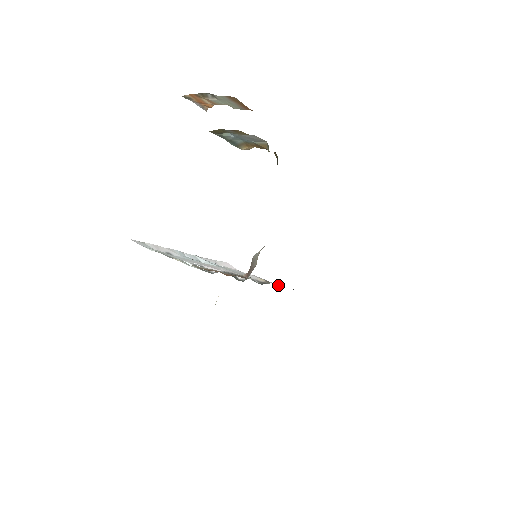
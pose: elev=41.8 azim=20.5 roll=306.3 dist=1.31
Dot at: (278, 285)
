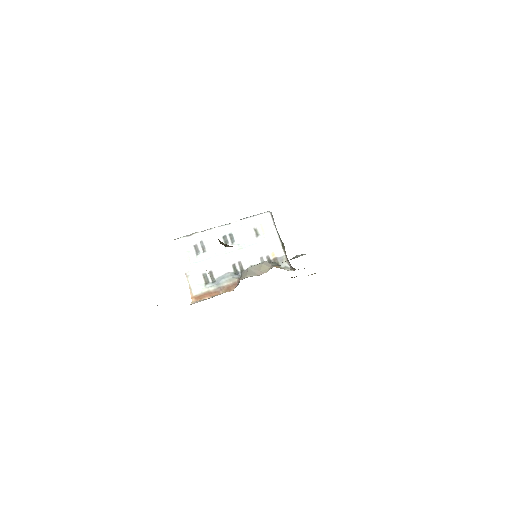
Dot at: (282, 263)
